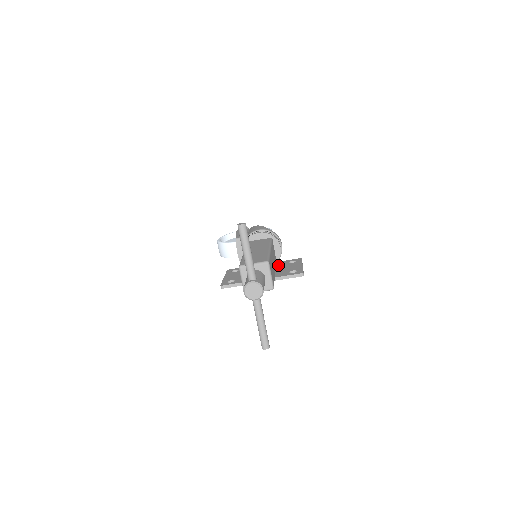
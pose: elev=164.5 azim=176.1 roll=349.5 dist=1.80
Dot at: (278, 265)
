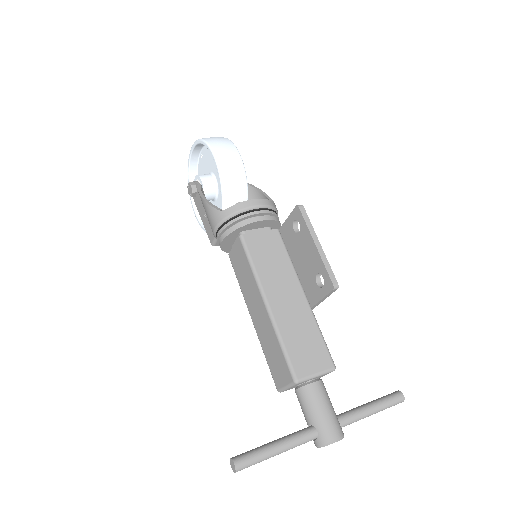
Dot at: (289, 247)
